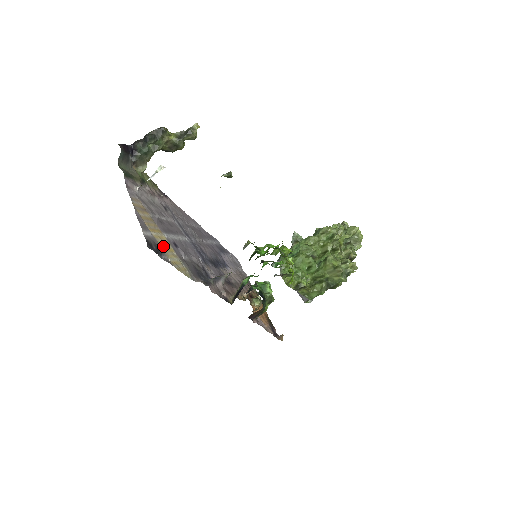
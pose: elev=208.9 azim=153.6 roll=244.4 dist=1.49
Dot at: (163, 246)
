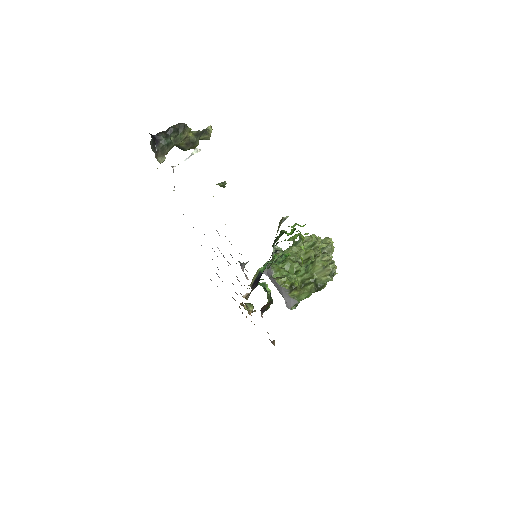
Dot at: occluded
